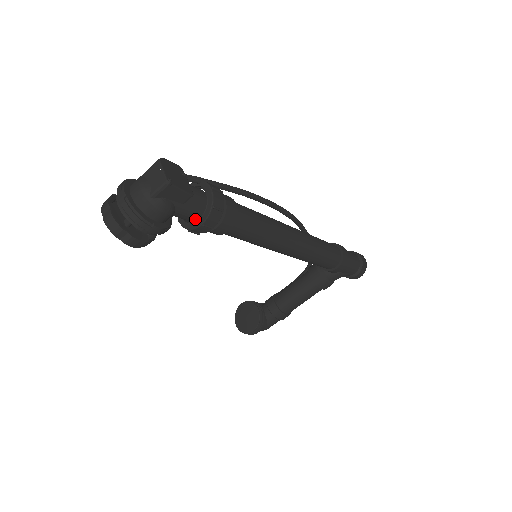
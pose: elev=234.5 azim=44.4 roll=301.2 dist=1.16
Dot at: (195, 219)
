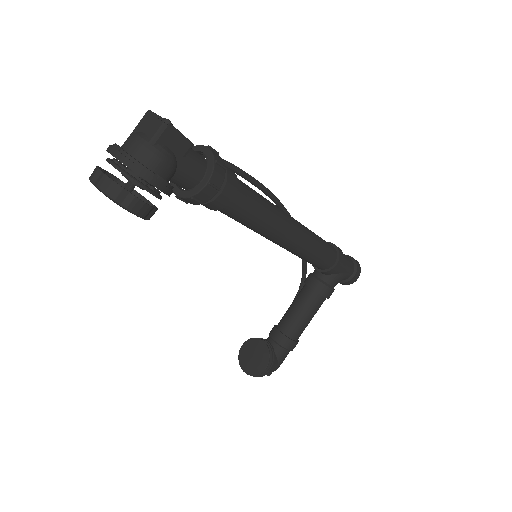
Dot at: (197, 181)
